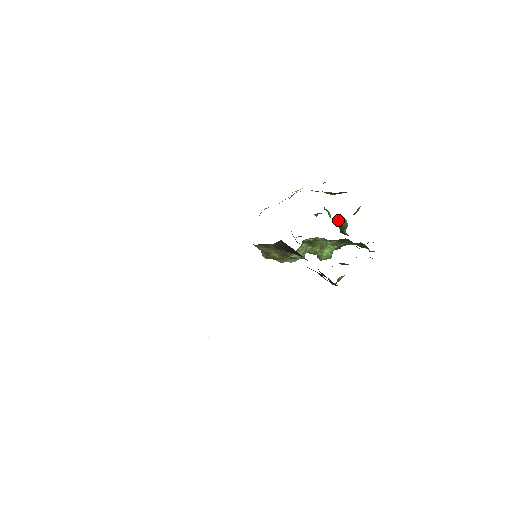
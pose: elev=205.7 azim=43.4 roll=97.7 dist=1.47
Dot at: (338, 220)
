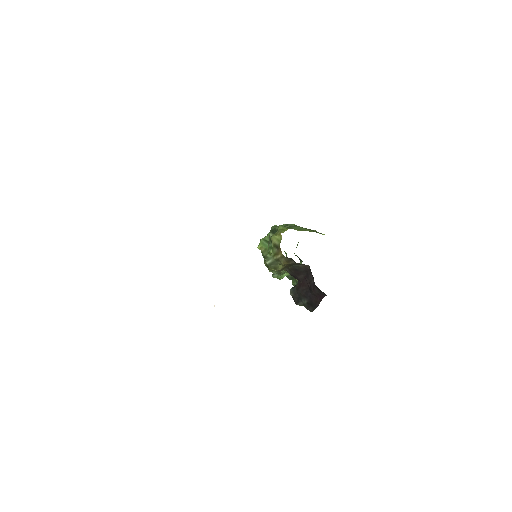
Dot at: occluded
